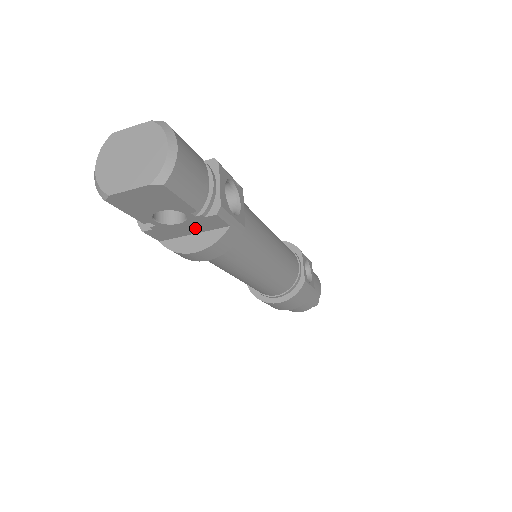
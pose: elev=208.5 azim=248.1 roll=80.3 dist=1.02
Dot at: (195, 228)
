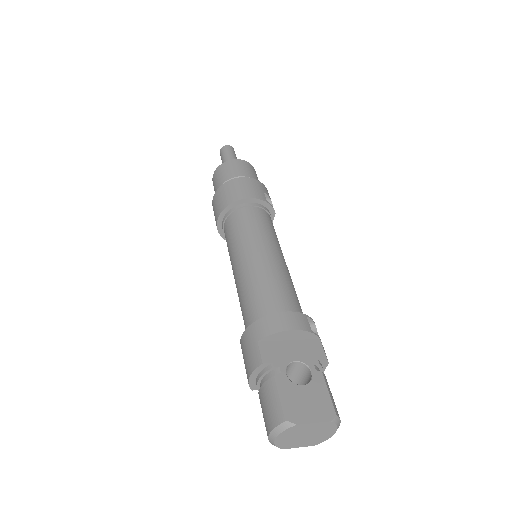
Dot at: occluded
